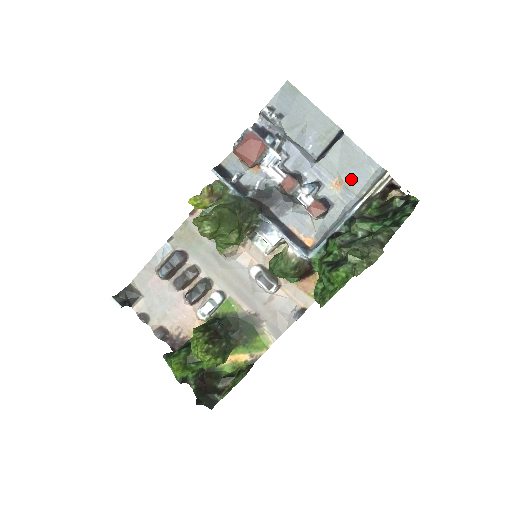
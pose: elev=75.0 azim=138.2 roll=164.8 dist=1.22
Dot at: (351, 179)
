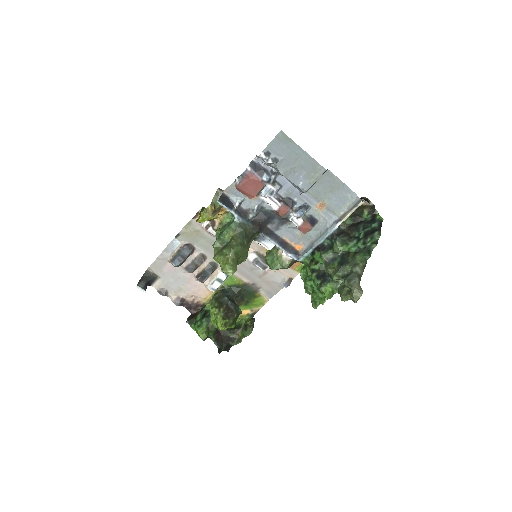
Dot at: (332, 203)
